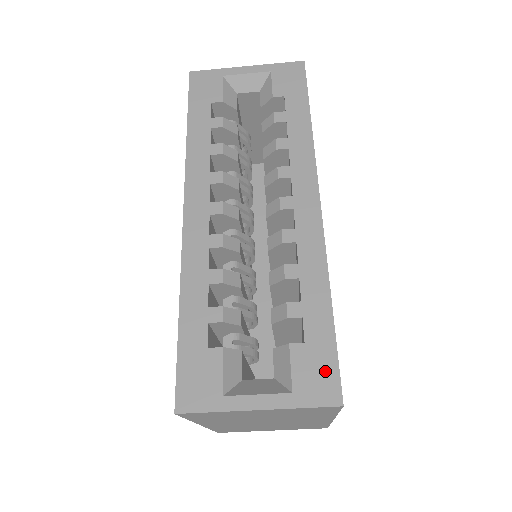
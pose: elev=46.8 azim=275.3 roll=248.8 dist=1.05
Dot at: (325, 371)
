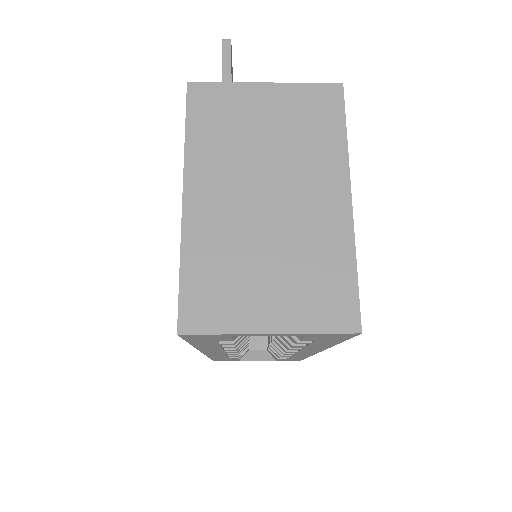
Dot at: occluded
